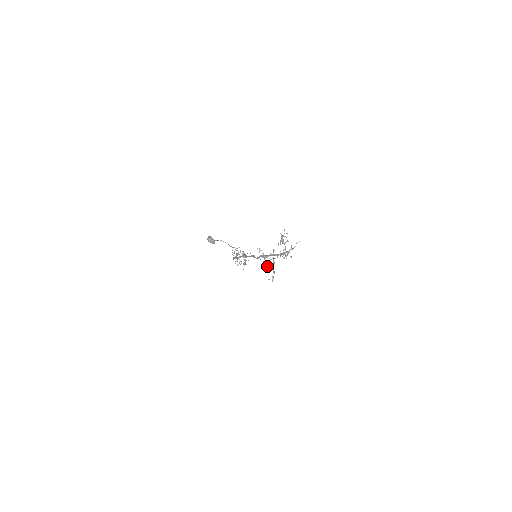
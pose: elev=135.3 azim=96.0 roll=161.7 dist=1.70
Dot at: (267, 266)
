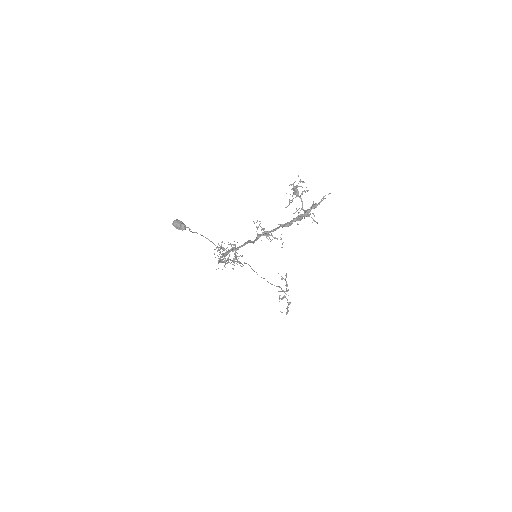
Dot at: occluded
